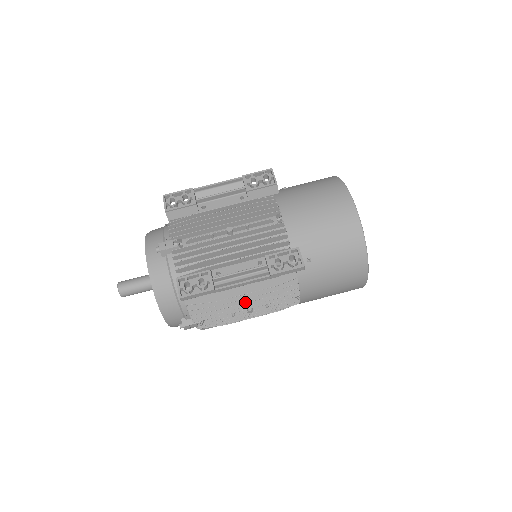
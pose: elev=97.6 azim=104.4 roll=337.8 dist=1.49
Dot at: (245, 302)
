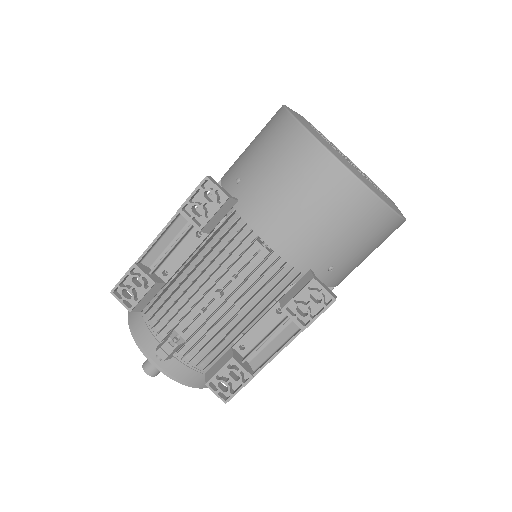
Dot at: occluded
